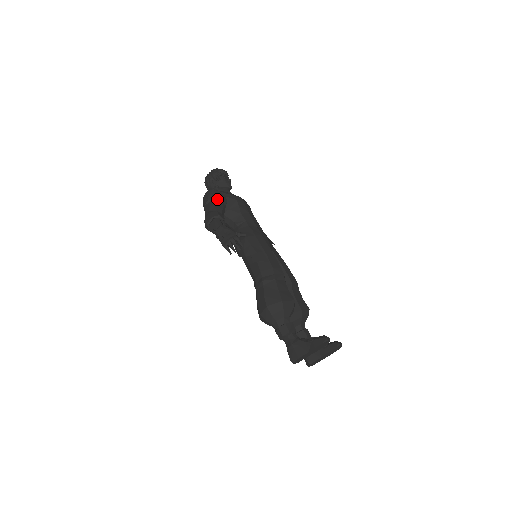
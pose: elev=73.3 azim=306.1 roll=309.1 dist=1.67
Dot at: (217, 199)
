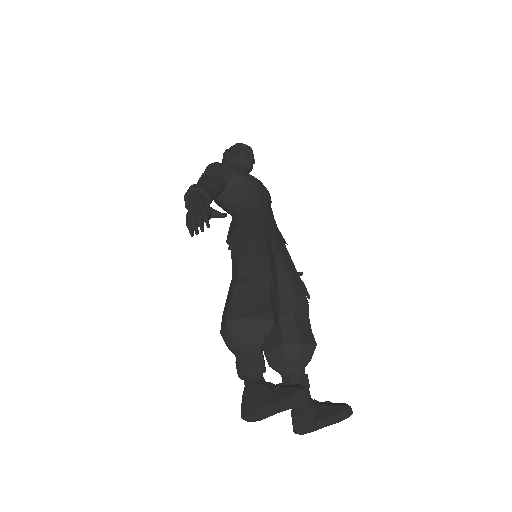
Dot at: (215, 172)
